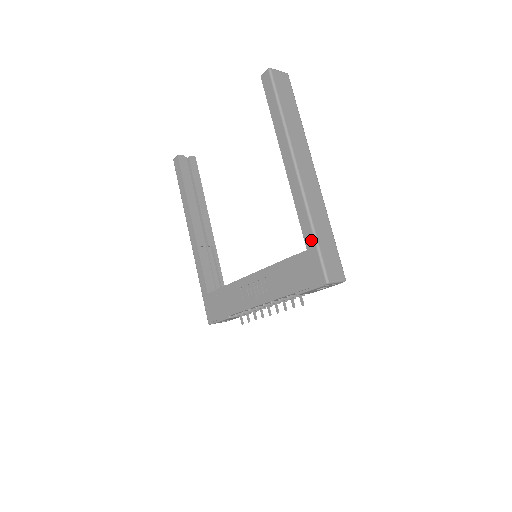
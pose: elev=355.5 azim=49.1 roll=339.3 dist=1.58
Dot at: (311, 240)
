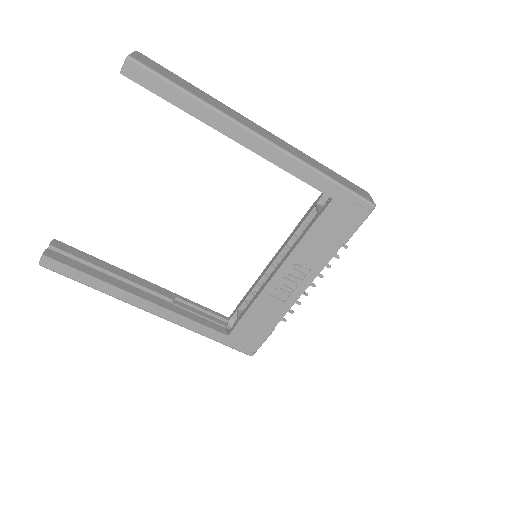
Dot at: (332, 187)
